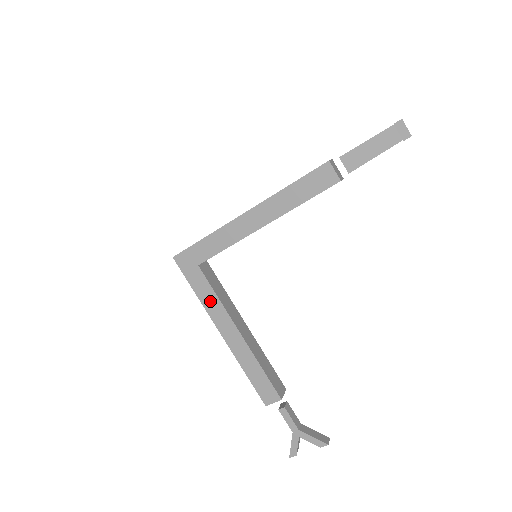
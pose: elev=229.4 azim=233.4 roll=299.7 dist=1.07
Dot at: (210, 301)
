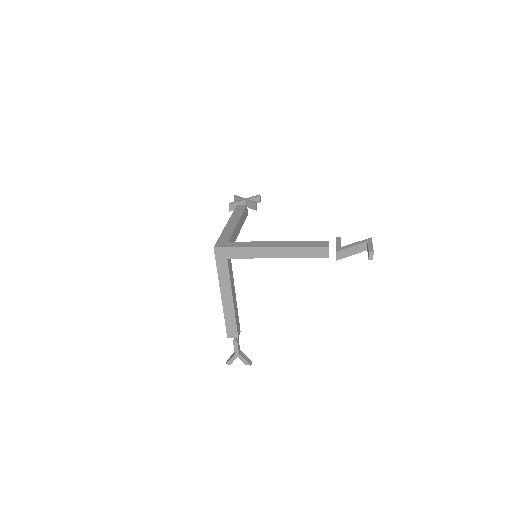
Dot at: (224, 278)
